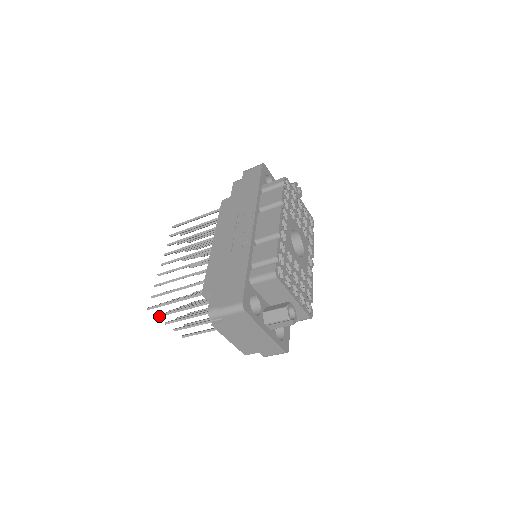
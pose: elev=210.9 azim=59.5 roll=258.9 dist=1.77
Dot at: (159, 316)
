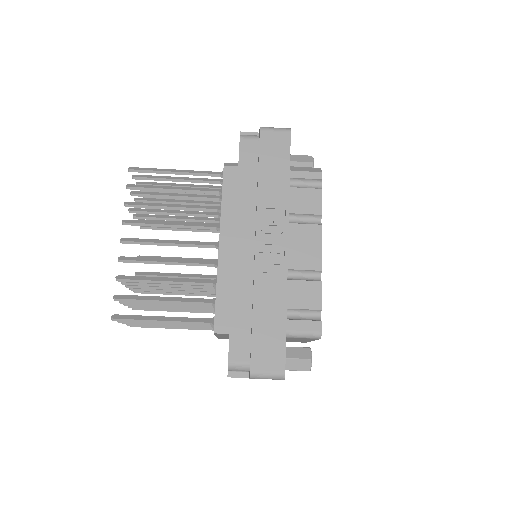
Dot at: (122, 322)
